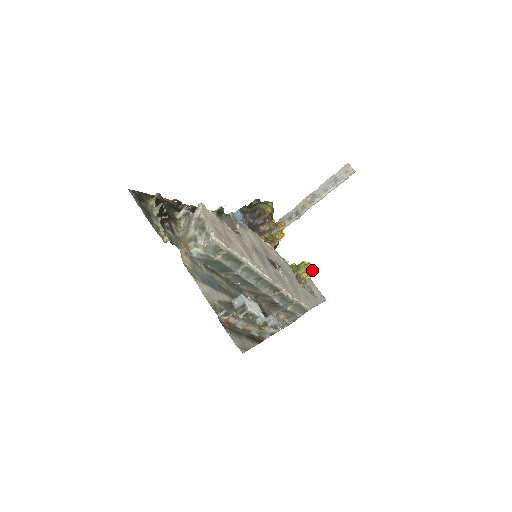
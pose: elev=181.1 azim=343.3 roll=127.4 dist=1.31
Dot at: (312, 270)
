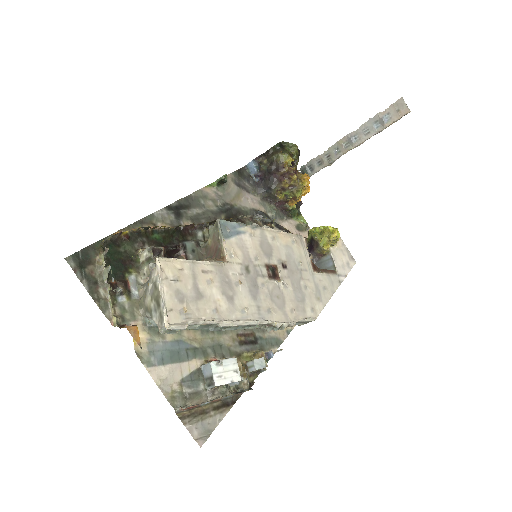
Dot at: (338, 238)
